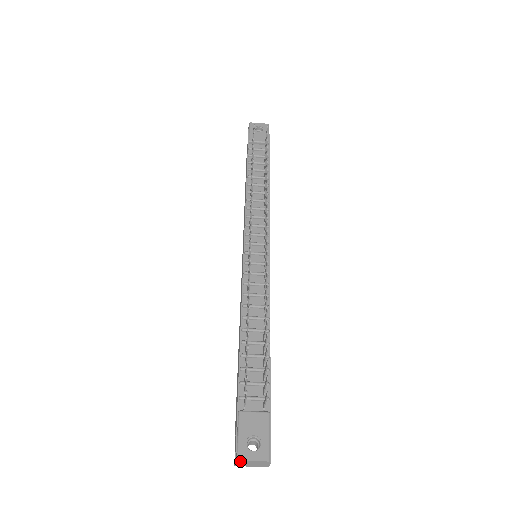
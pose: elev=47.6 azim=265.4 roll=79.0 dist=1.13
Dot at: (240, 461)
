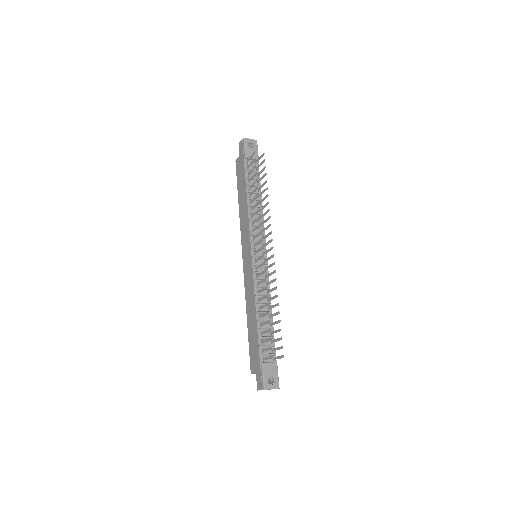
Dot at: occluded
